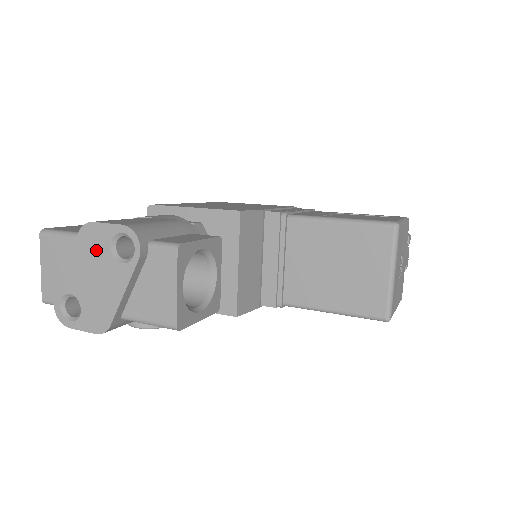
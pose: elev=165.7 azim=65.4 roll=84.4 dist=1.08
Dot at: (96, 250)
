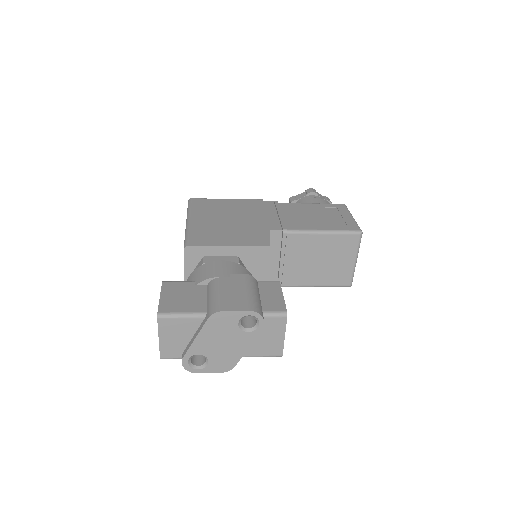
Dot at: (225, 327)
